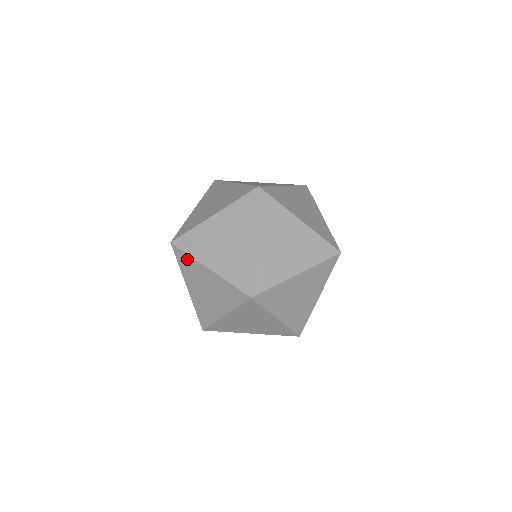
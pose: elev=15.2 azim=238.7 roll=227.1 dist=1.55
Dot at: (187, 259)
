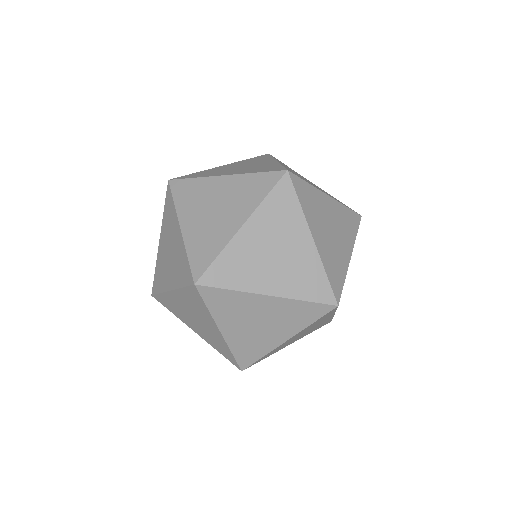
Dot at: (201, 305)
